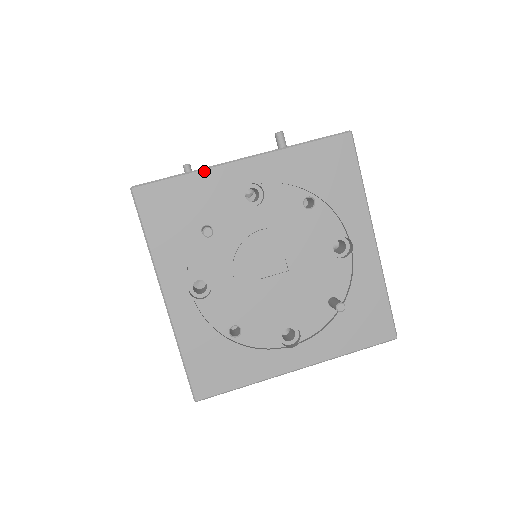
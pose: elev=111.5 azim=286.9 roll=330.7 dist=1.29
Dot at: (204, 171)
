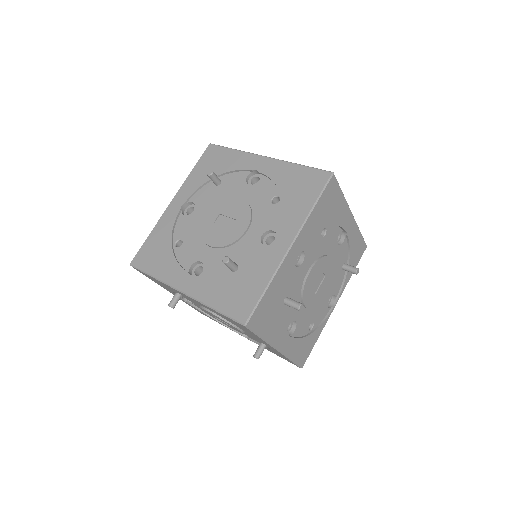
Dot at: (243, 152)
